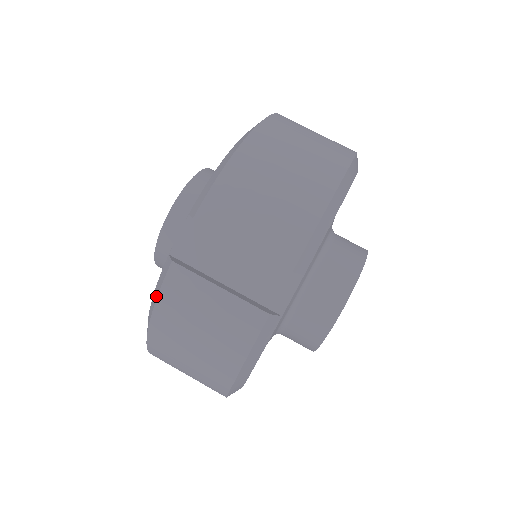
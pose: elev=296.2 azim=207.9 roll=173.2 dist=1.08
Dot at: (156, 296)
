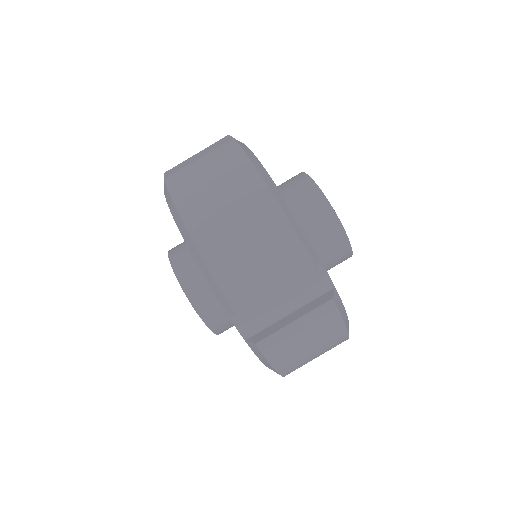
Dot at: (267, 363)
